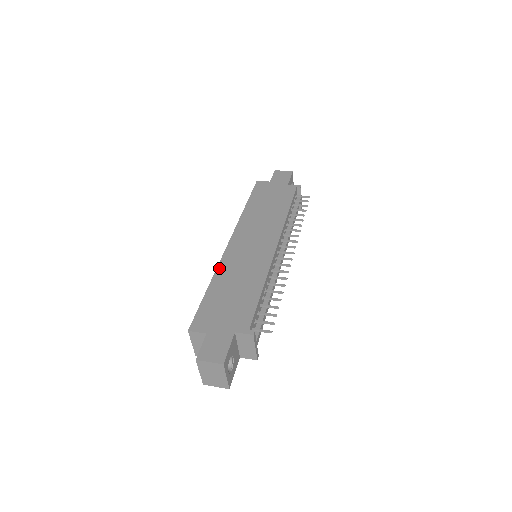
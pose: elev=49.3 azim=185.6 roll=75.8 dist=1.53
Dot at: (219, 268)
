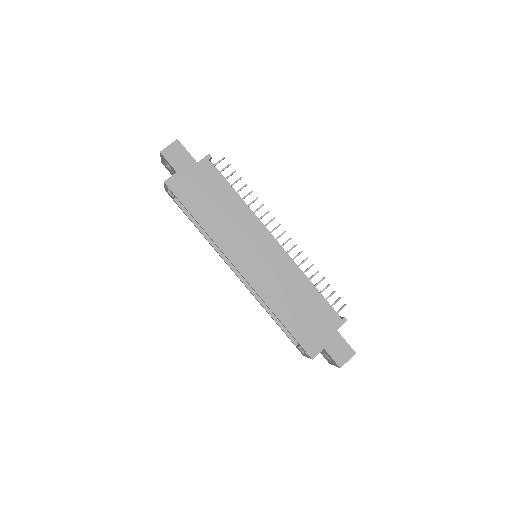
Dot at: (266, 300)
